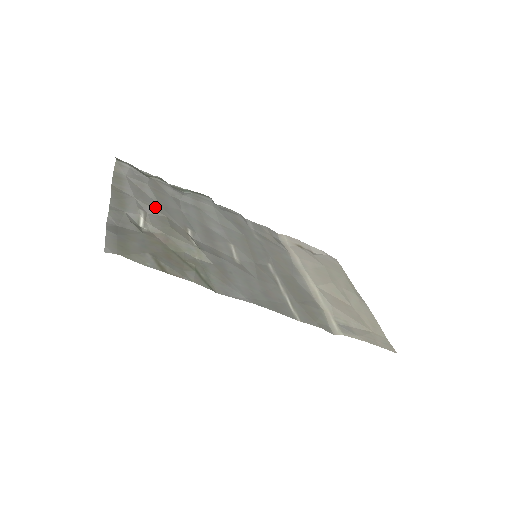
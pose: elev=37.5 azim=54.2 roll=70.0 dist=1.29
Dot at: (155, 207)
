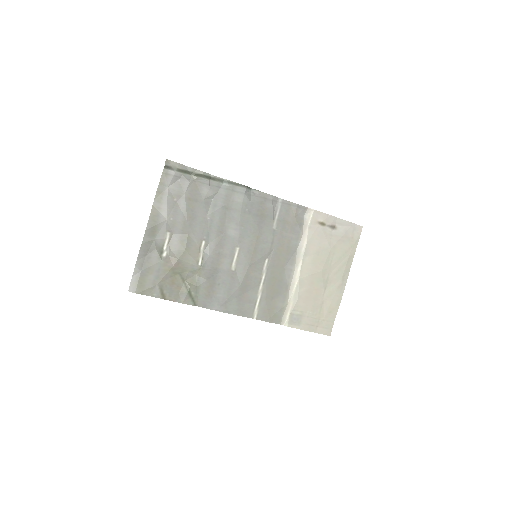
Dot at: (181, 225)
